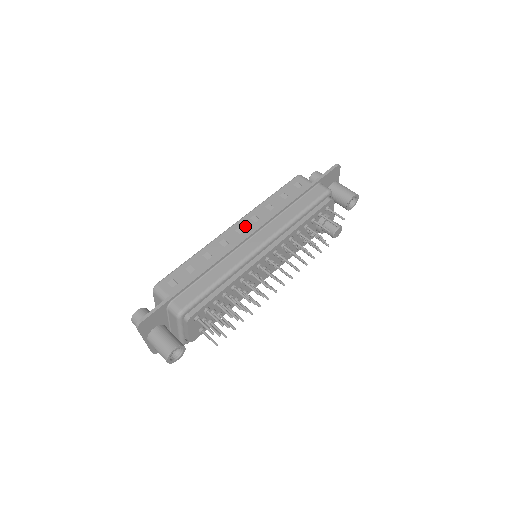
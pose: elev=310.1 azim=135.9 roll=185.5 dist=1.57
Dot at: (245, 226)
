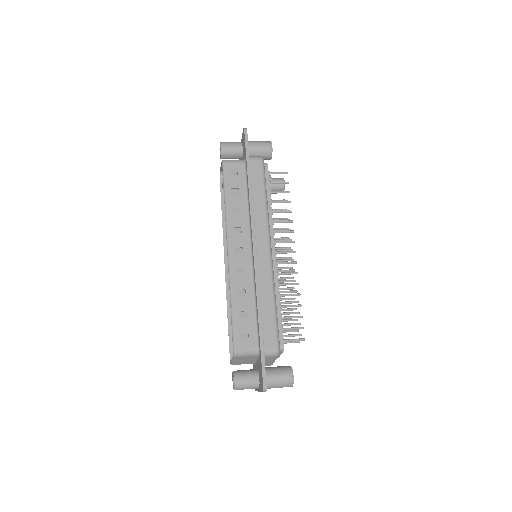
Dot at: (238, 243)
